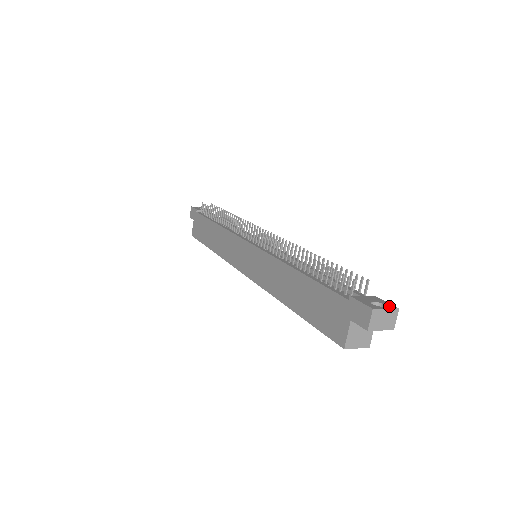
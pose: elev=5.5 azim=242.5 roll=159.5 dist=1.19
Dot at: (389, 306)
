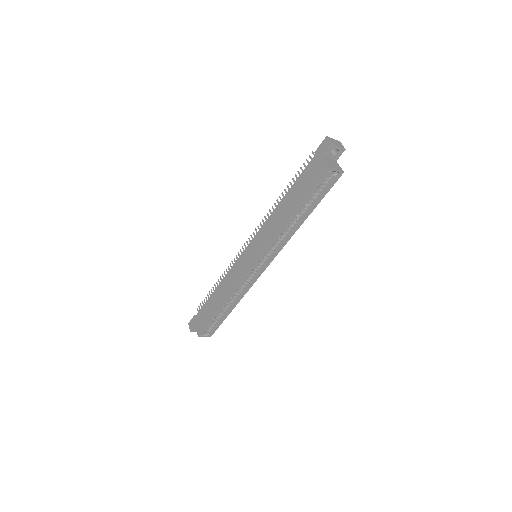
Dot at: occluded
